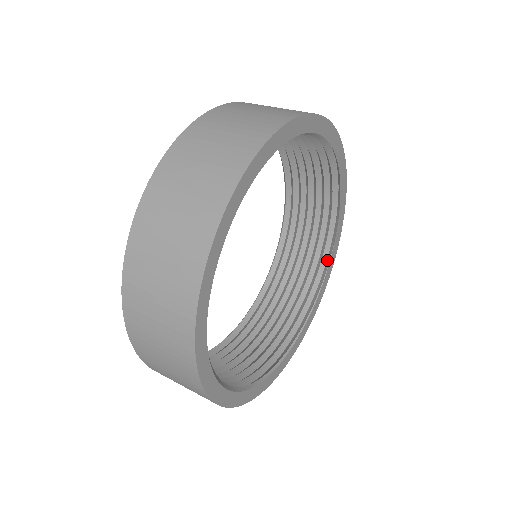
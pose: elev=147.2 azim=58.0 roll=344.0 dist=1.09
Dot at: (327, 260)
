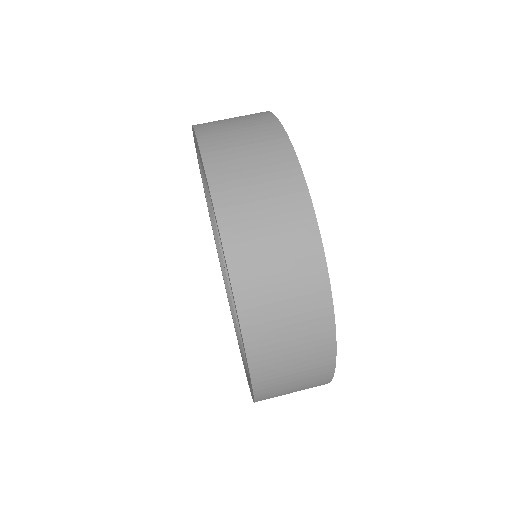
Dot at: occluded
